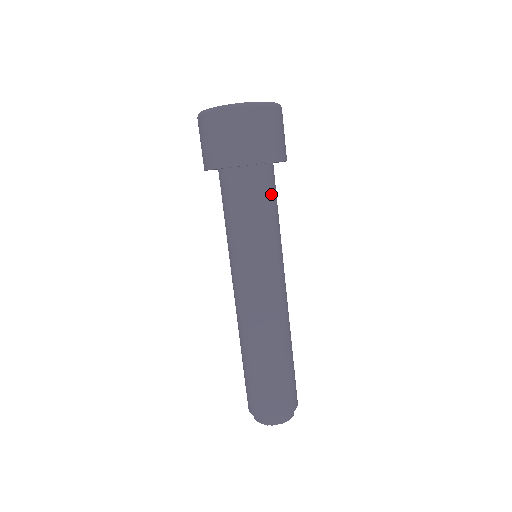
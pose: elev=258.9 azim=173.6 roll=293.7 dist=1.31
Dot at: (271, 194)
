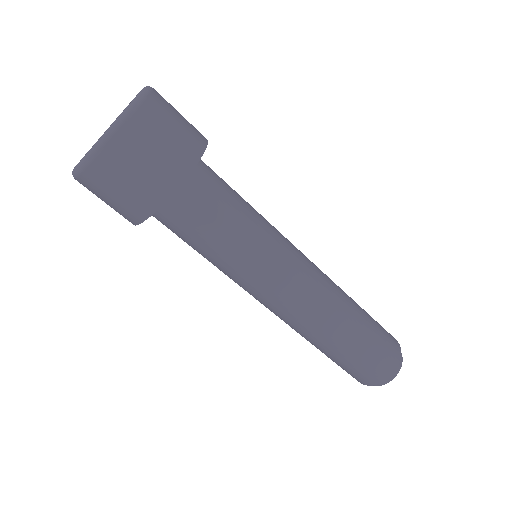
Dot at: (215, 203)
